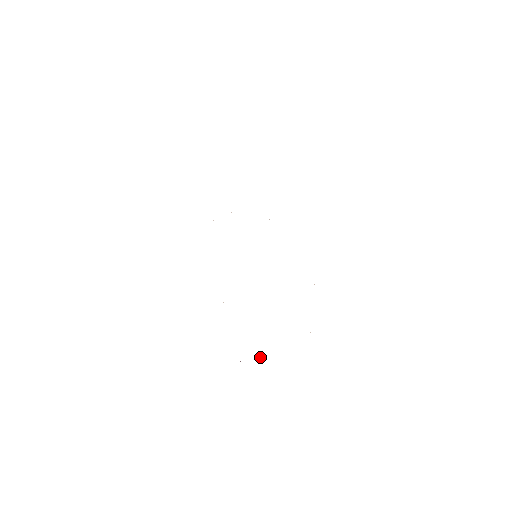
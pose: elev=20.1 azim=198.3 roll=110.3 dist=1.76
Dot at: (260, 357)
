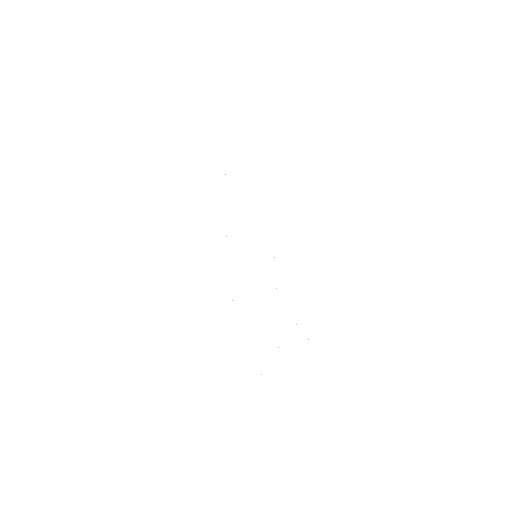
Dot at: occluded
